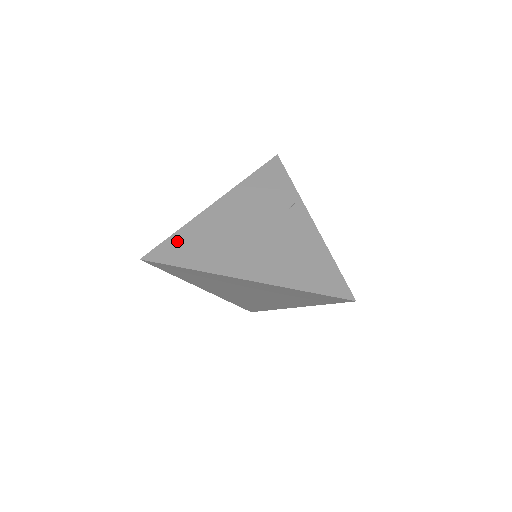
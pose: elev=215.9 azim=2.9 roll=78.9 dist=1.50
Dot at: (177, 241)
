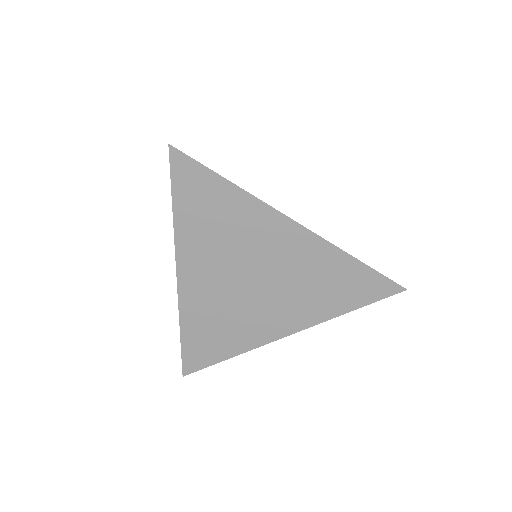
Dot at: occluded
